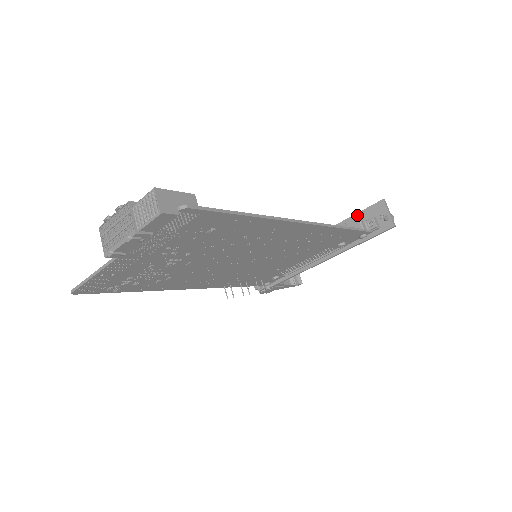
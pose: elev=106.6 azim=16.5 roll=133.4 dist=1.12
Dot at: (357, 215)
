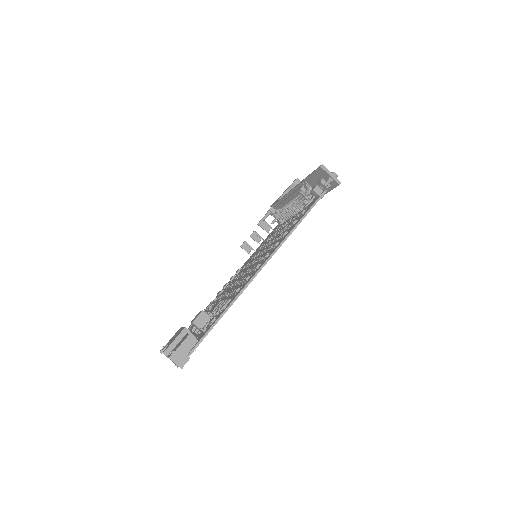
Dot at: (310, 177)
